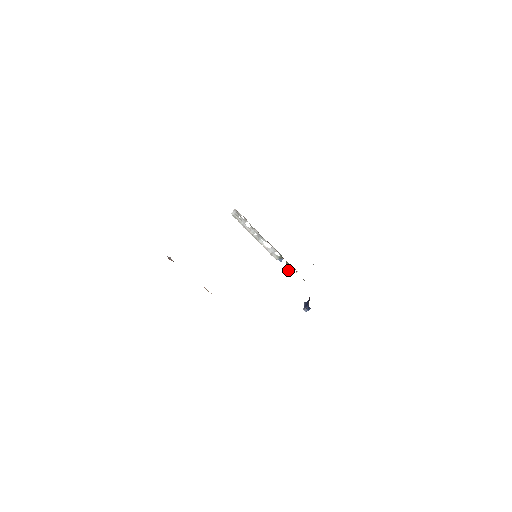
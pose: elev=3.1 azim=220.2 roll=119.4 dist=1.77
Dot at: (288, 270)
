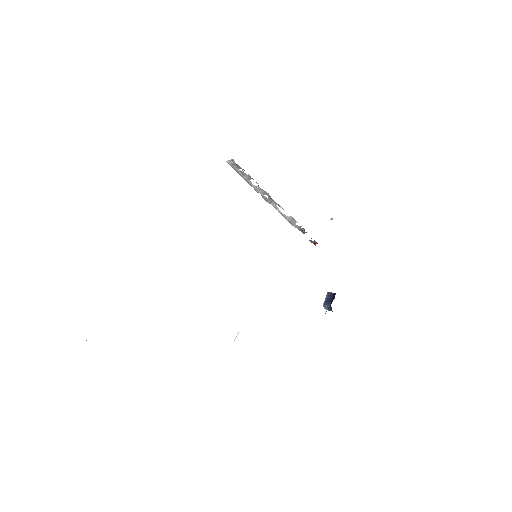
Dot at: (313, 243)
